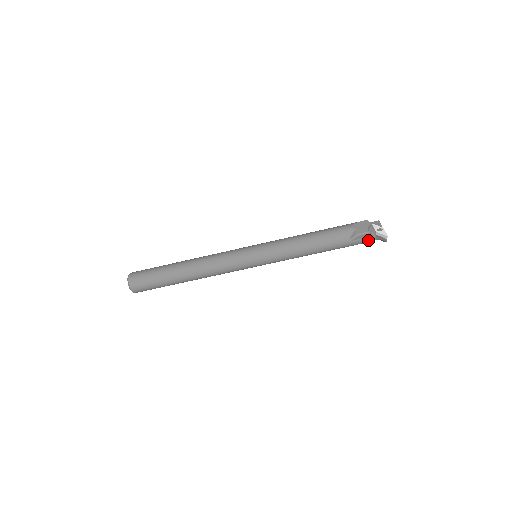
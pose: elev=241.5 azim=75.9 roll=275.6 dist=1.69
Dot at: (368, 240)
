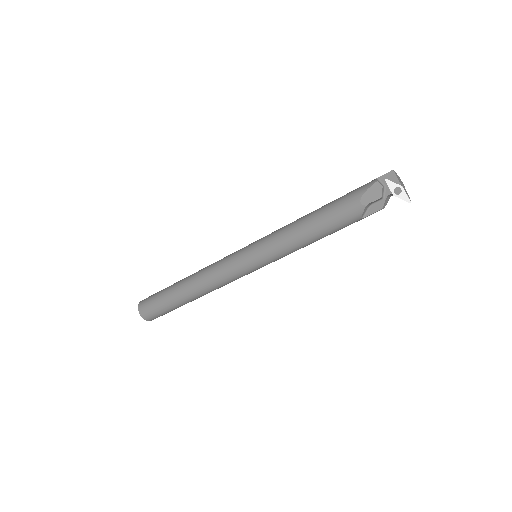
Dot at: (385, 205)
